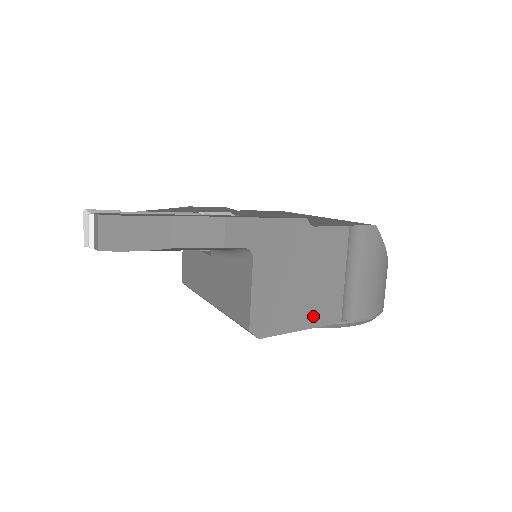
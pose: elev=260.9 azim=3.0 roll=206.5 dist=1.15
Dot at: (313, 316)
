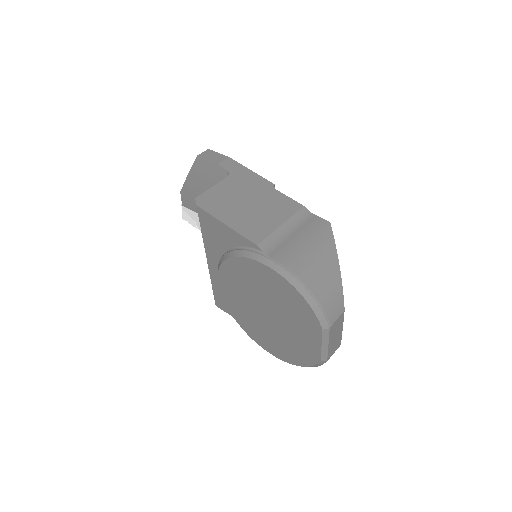
Dot at: (239, 224)
